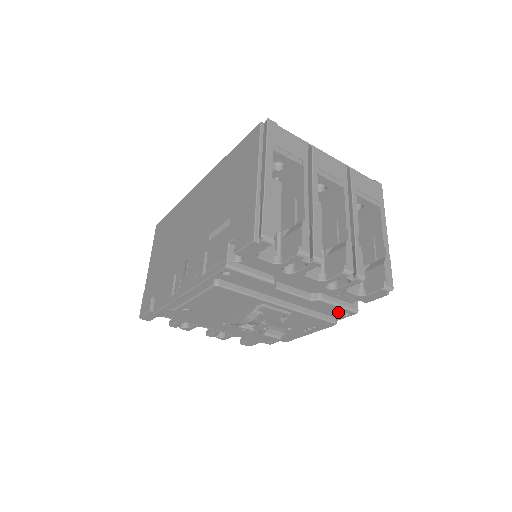
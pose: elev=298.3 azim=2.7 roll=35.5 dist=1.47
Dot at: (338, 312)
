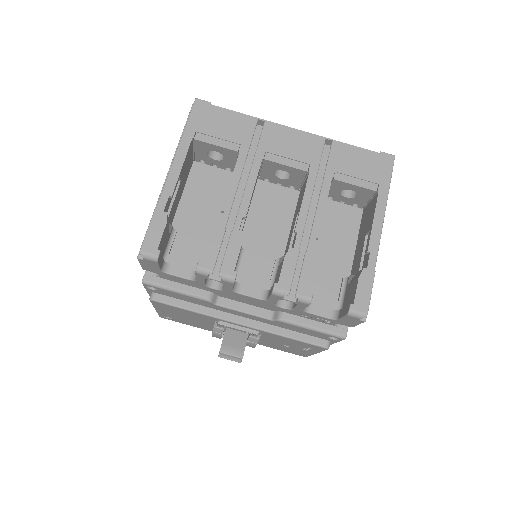
Dot at: (320, 335)
